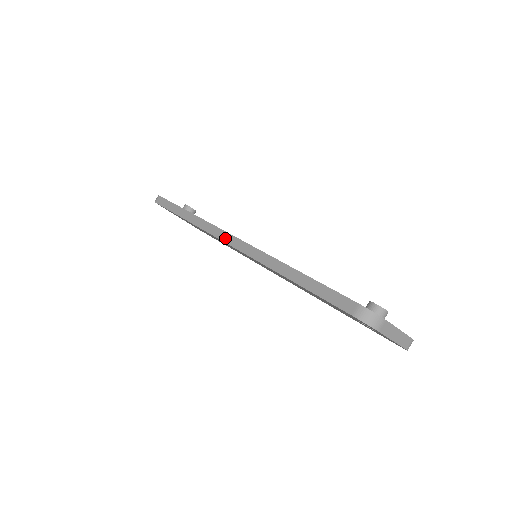
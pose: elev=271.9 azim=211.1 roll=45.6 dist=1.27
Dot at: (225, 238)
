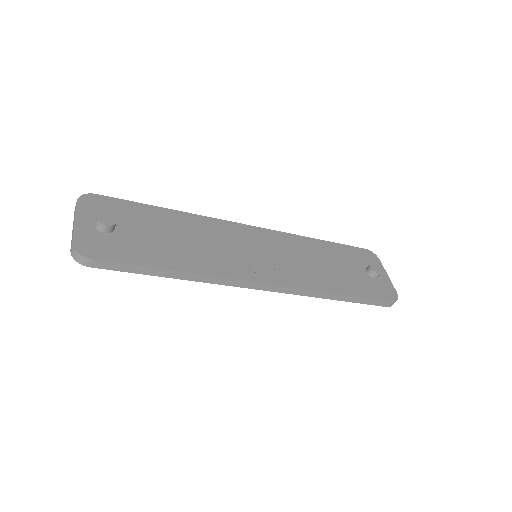
Dot at: (258, 287)
